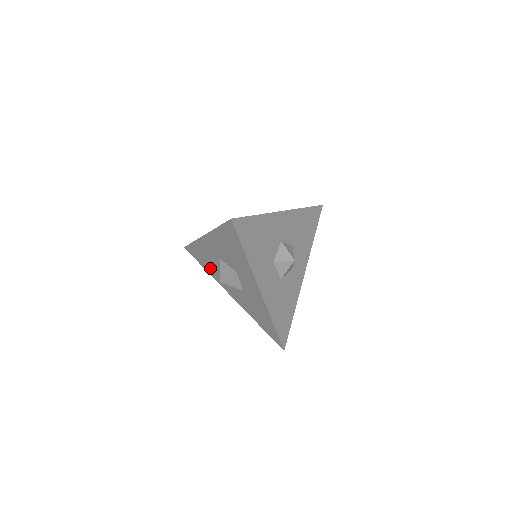
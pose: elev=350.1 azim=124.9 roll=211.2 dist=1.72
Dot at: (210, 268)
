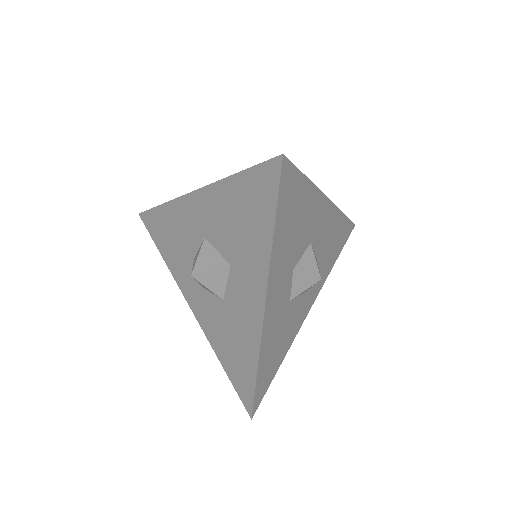
Dot at: (173, 253)
